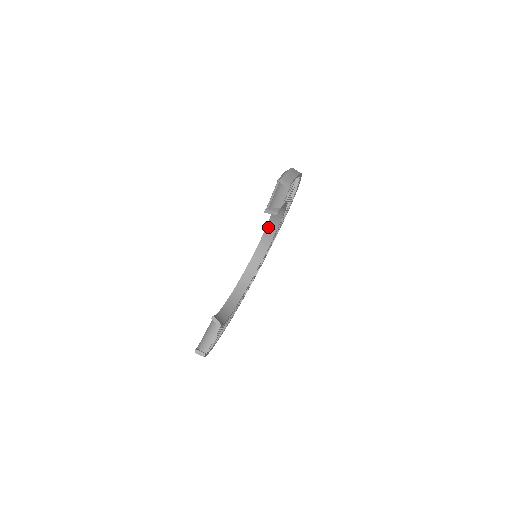
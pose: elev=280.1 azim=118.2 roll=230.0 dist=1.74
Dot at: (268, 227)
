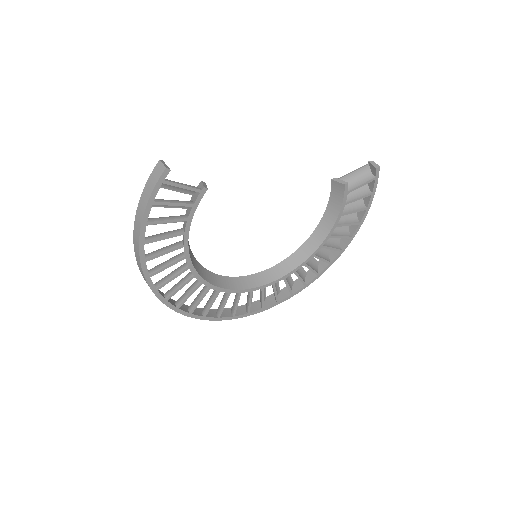
Dot at: (278, 266)
